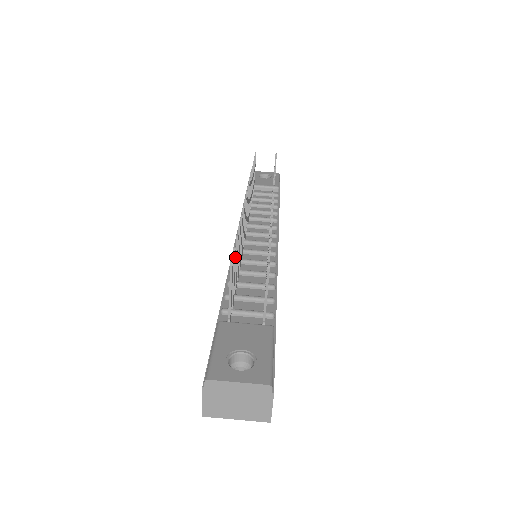
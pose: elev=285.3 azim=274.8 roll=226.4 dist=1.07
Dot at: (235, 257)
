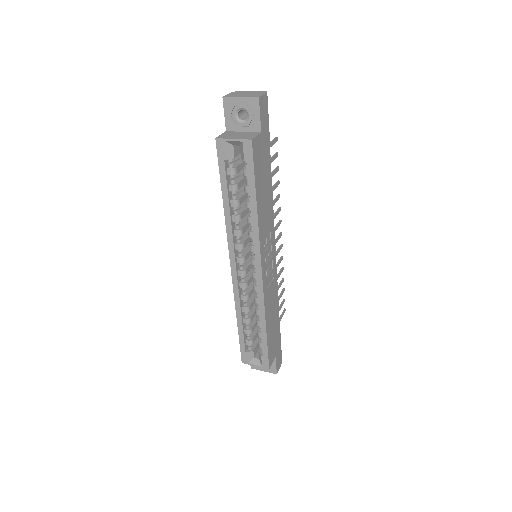
Dot at: occluded
